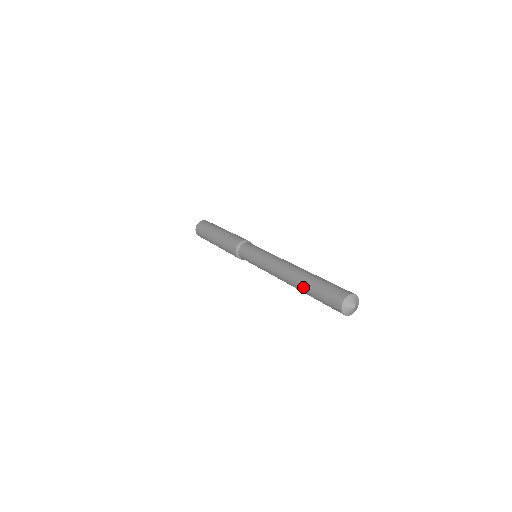
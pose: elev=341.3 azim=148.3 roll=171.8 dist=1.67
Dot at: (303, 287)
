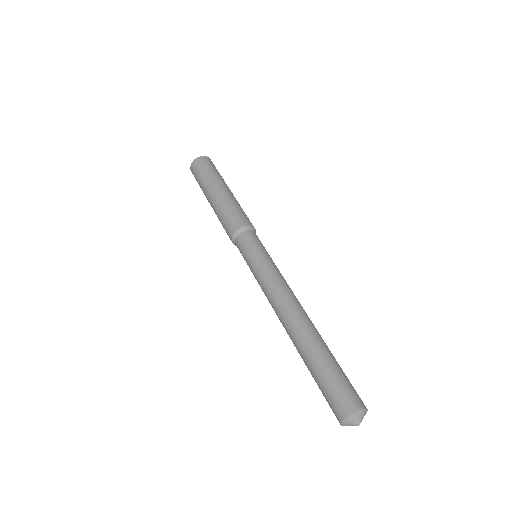
Dot at: (303, 353)
